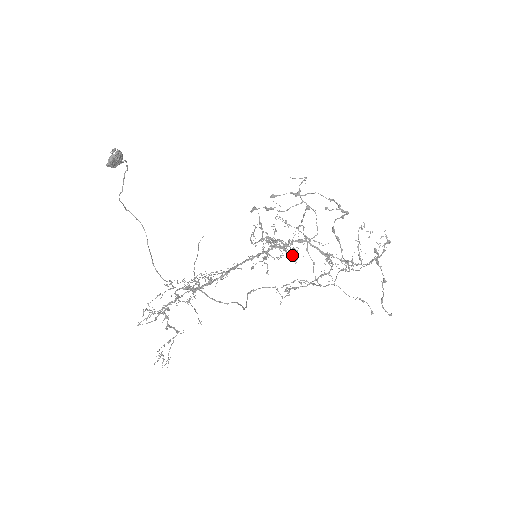
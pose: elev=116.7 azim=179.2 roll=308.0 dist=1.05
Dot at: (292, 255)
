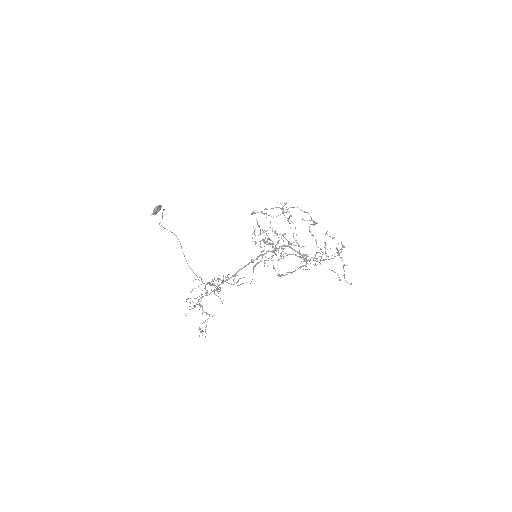
Dot at: (280, 255)
